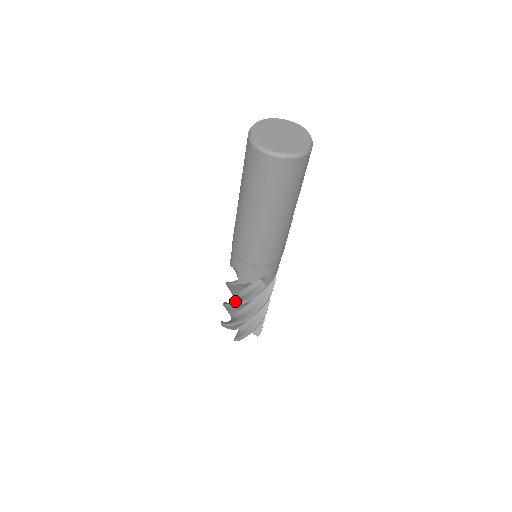
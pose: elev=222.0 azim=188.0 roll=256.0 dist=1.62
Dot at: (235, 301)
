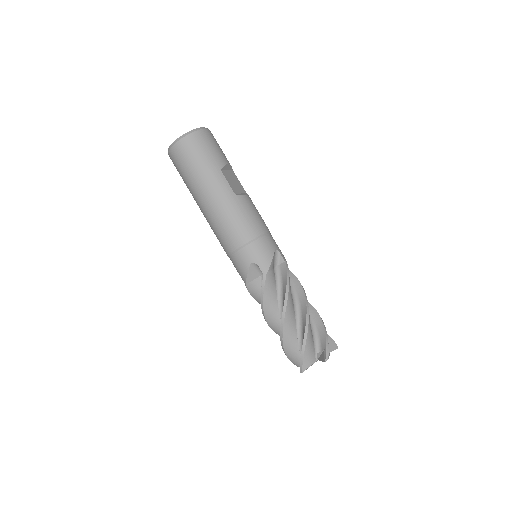
Dot at: occluded
